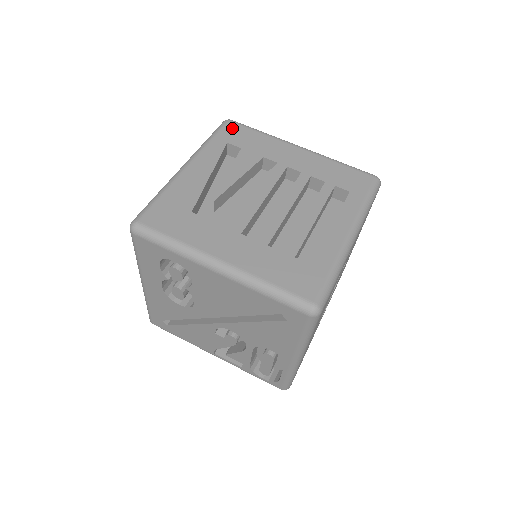
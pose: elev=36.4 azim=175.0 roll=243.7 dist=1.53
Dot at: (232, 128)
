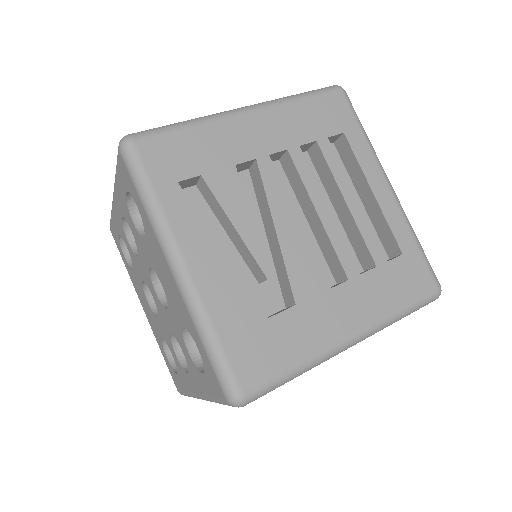
Dot at: (153, 152)
